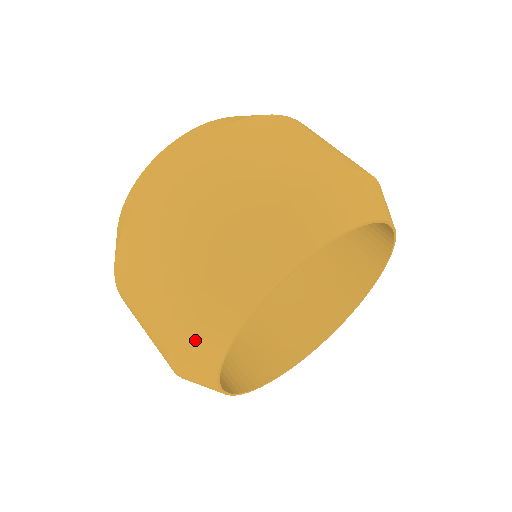
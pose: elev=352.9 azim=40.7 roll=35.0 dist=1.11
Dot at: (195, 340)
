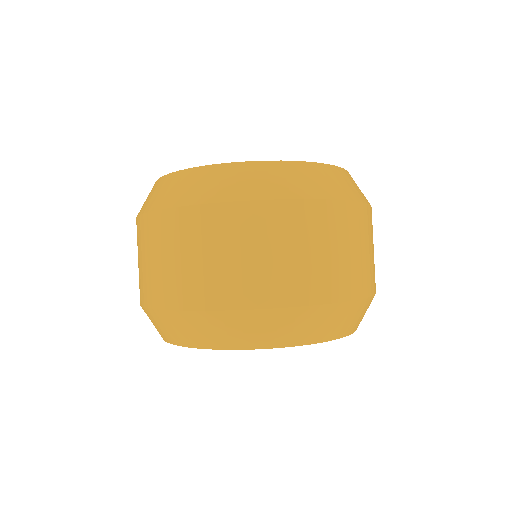
Dot at: (275, 326)
